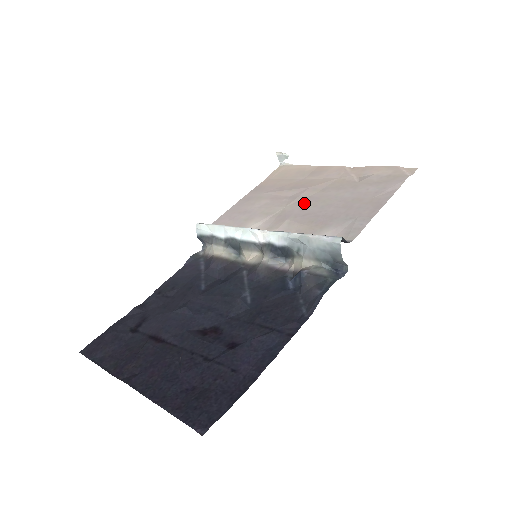
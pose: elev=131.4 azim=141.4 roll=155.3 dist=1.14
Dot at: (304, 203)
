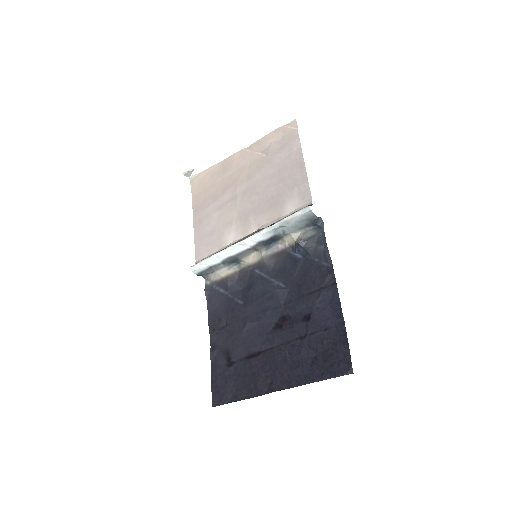
Dot at: (247, 197)
